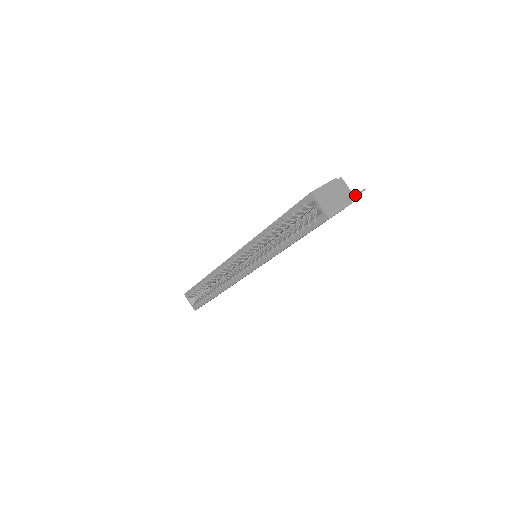
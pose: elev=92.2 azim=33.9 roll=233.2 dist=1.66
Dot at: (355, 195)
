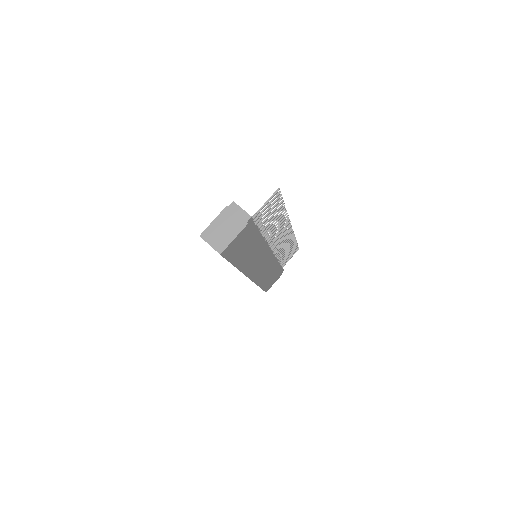
Dot at: (265, 203)
